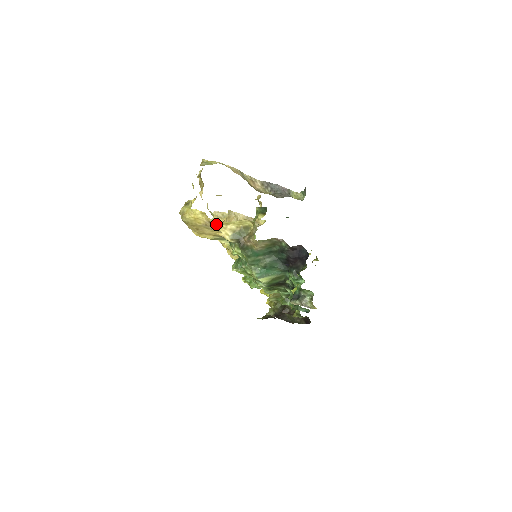
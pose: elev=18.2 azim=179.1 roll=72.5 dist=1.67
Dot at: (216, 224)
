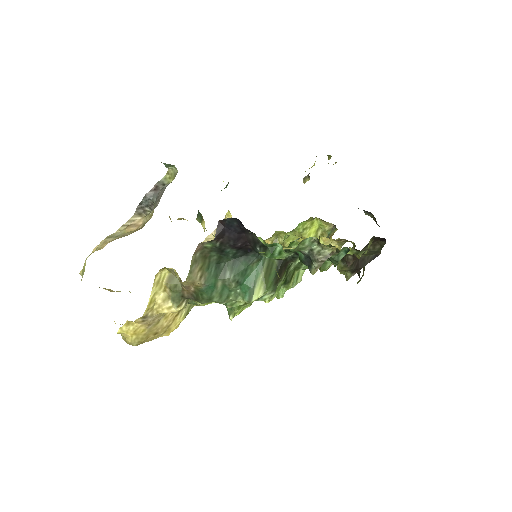
Dot at: (148, 316)
